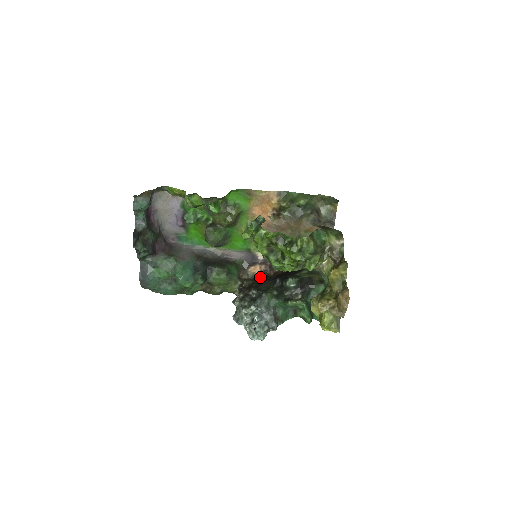
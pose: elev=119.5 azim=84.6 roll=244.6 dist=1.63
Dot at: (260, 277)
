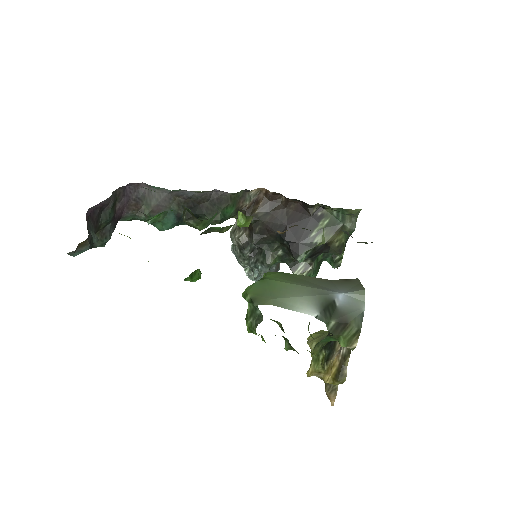
Dot at: (266, 210)
